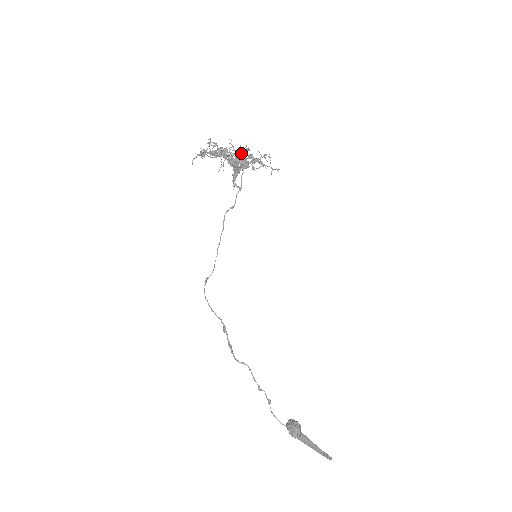
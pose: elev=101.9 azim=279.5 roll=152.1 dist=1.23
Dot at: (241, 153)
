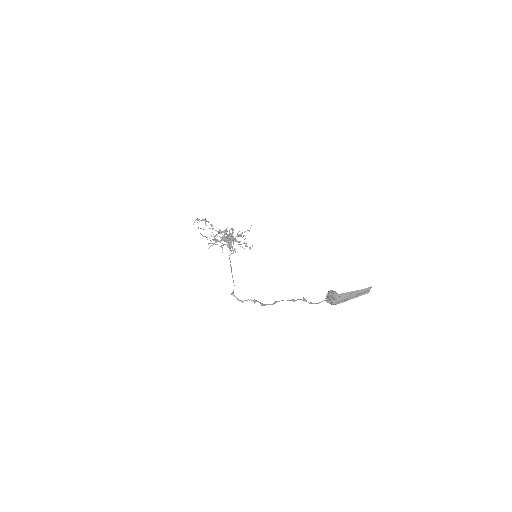
Dot at: occluded
